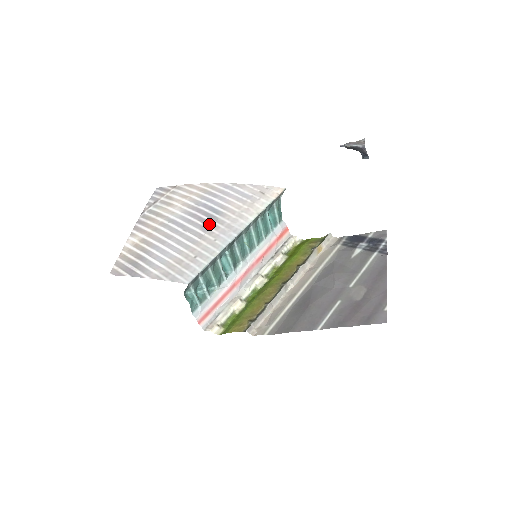
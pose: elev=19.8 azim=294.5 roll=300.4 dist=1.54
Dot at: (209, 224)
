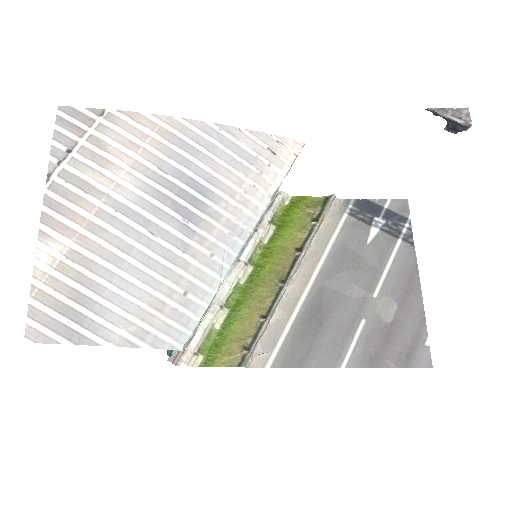
Dot at: (195, 220)
